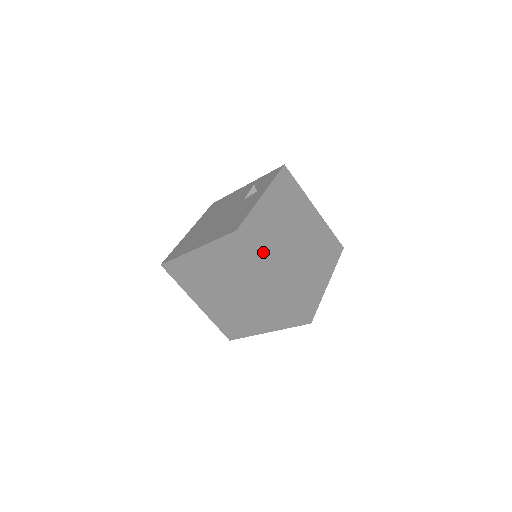
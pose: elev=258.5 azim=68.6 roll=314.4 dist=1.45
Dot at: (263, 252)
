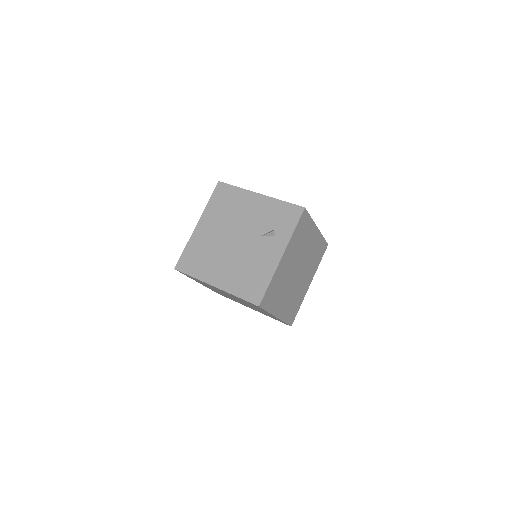
Dot at: (273, 305)
